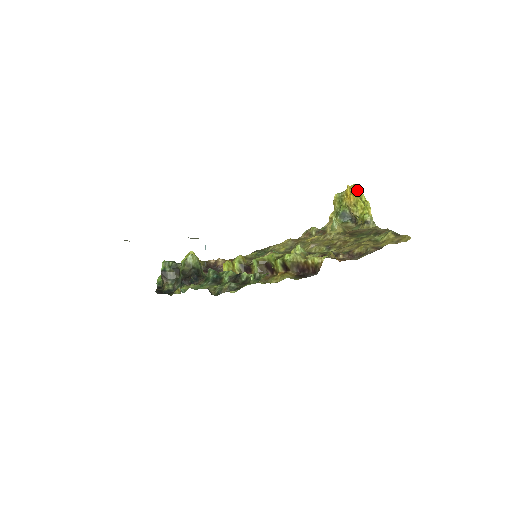
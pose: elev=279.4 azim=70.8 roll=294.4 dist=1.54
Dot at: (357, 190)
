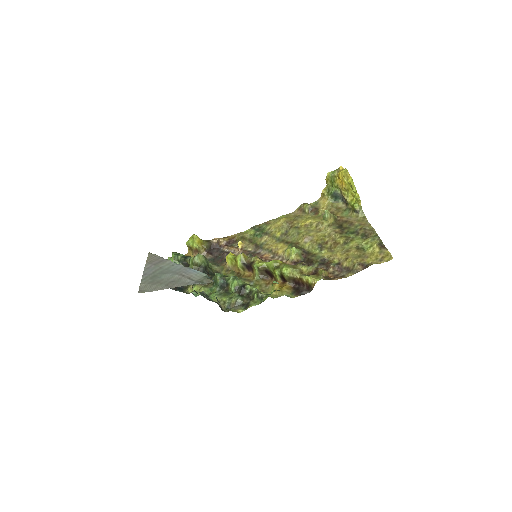
Dot at: (349, 180)
